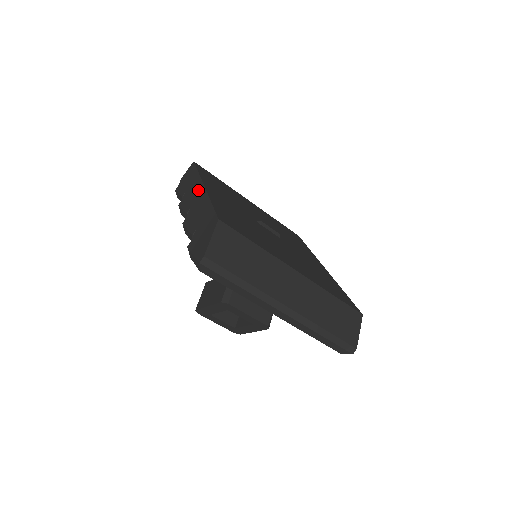
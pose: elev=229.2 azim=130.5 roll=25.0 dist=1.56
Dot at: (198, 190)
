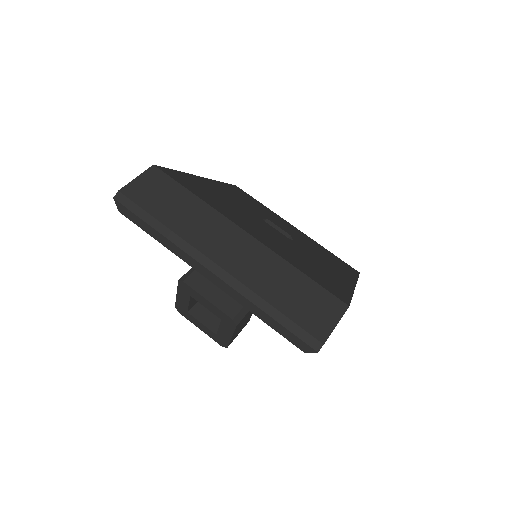
Dot at: occluded
